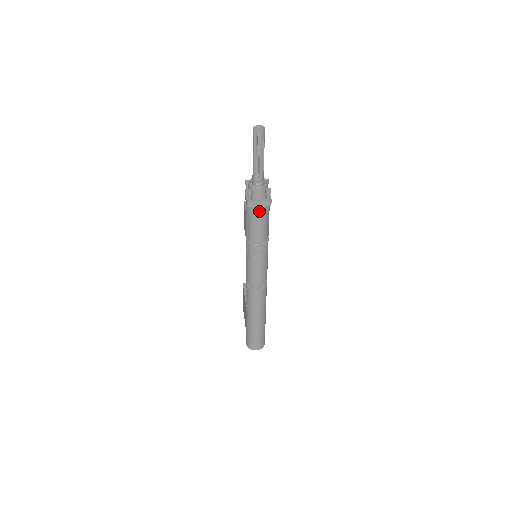
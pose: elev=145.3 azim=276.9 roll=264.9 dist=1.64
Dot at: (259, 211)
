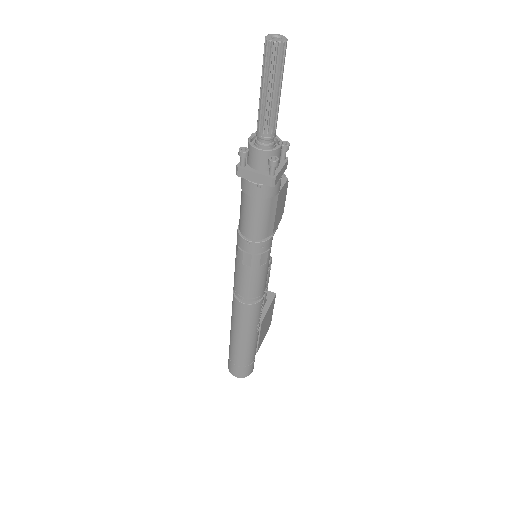
Dot at: (253, 189)
